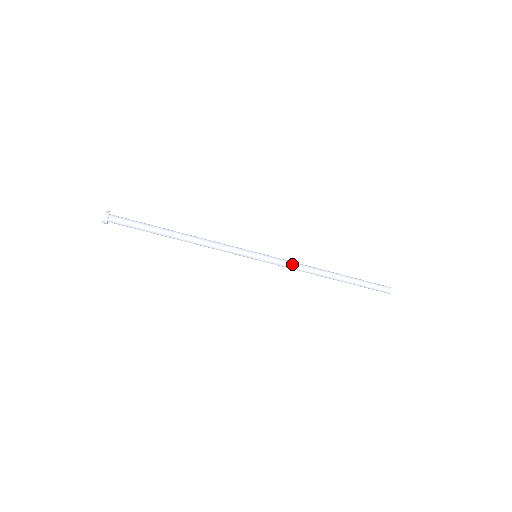
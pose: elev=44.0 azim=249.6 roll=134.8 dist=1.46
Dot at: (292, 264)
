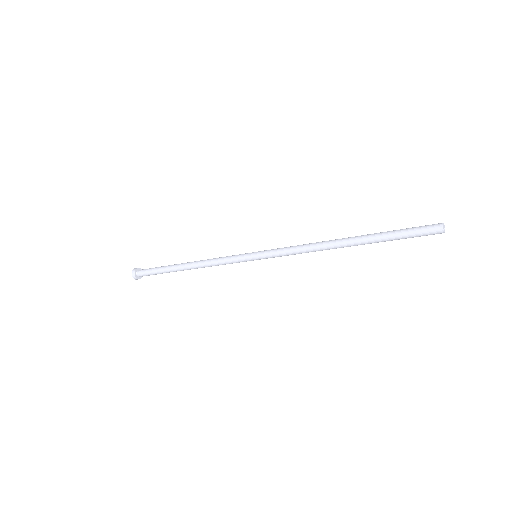
Dot at: (294, 254)
